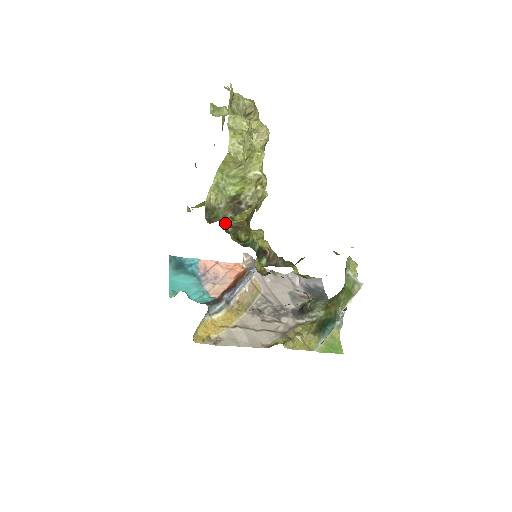
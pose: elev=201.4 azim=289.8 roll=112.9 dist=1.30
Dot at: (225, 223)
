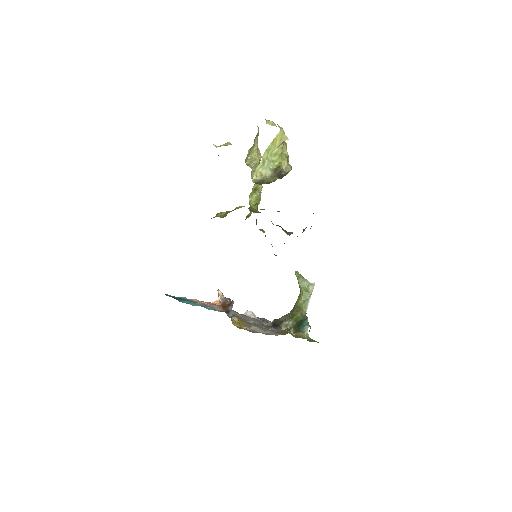
Dot at: (251, 211)
